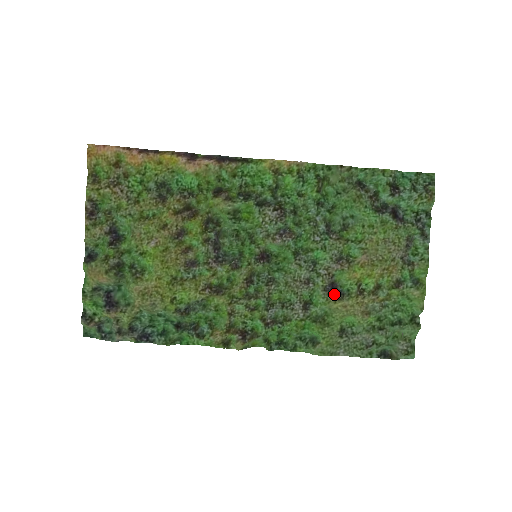
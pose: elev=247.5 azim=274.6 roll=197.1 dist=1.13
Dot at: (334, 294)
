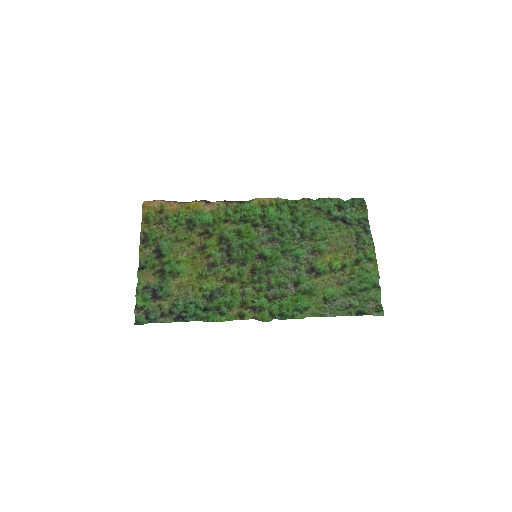
Dot at: (314, 274)
